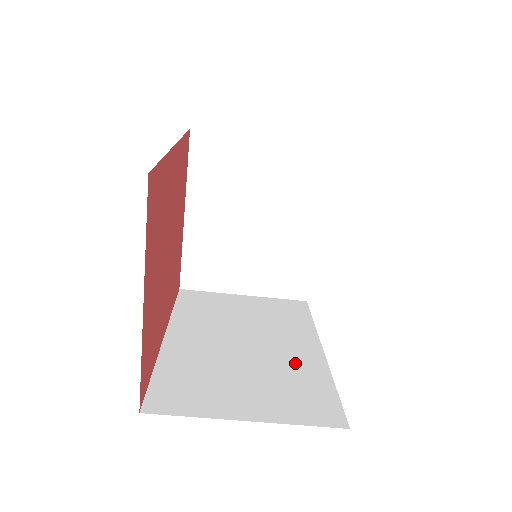
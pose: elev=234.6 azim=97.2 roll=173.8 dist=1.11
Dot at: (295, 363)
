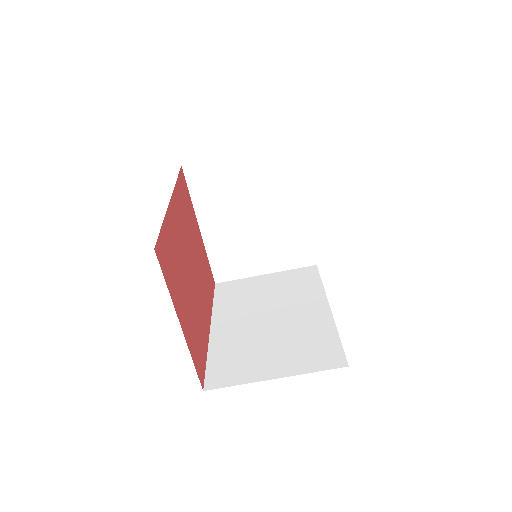
Dot at: (308, 324)
